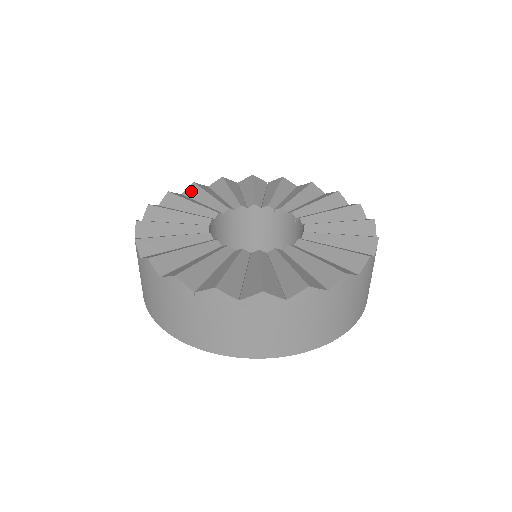
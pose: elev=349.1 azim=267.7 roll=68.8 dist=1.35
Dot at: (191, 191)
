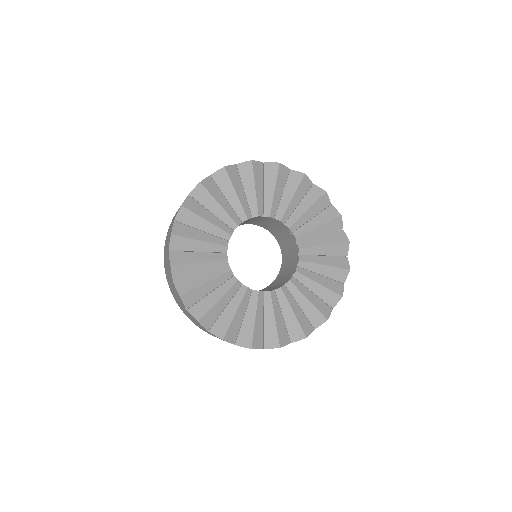
Dot at: (184, 217)
